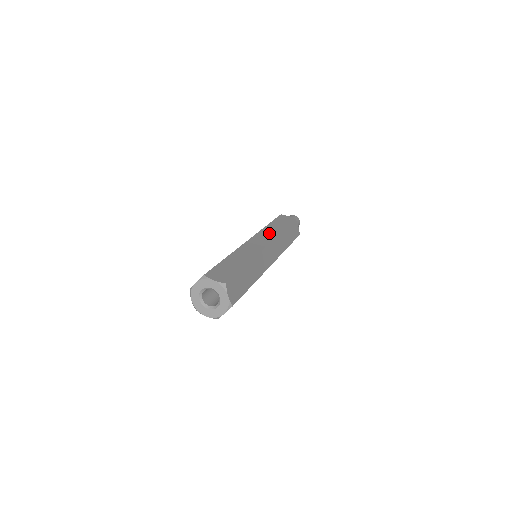
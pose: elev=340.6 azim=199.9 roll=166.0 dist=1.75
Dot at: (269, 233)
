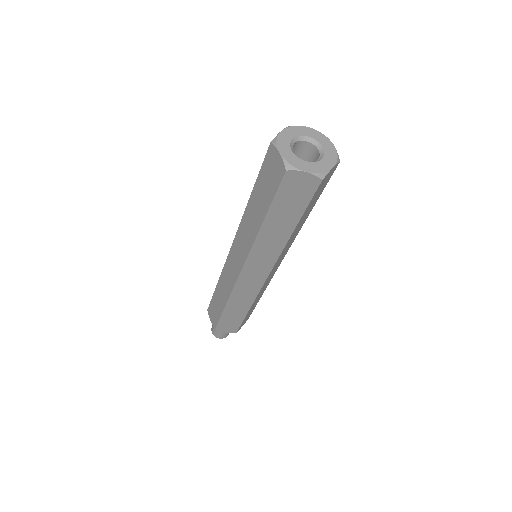
Dot at: occluded
